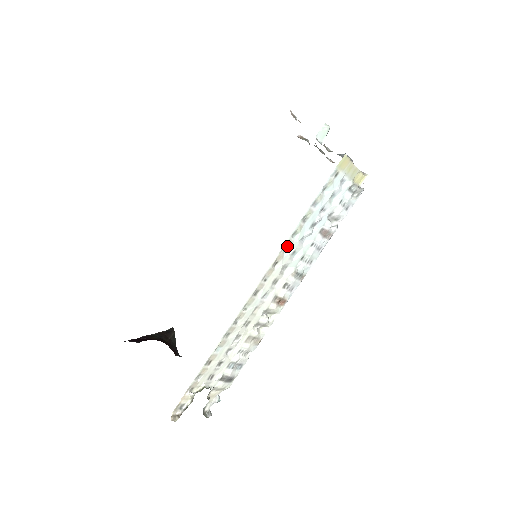
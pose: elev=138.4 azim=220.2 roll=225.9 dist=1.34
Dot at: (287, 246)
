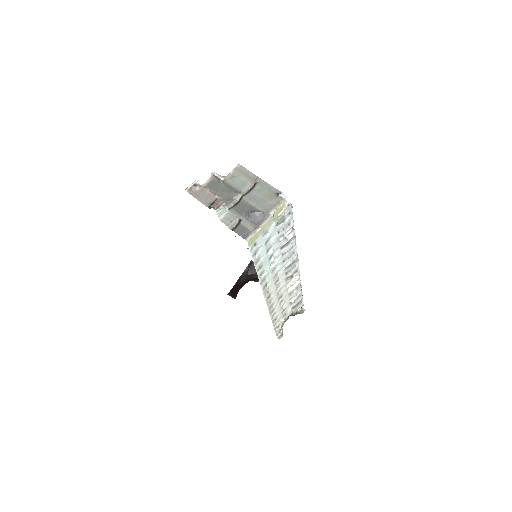
Dot at: (263, 279)
